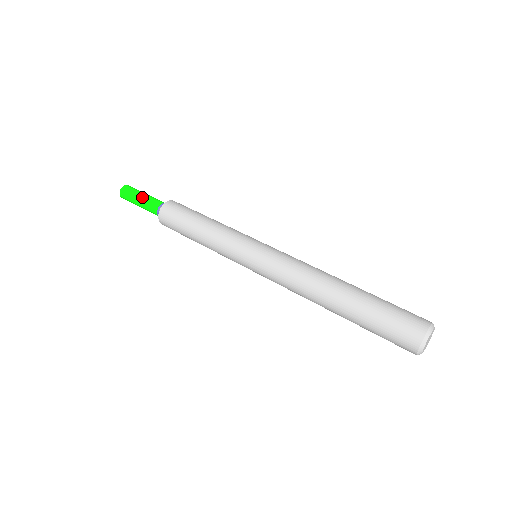
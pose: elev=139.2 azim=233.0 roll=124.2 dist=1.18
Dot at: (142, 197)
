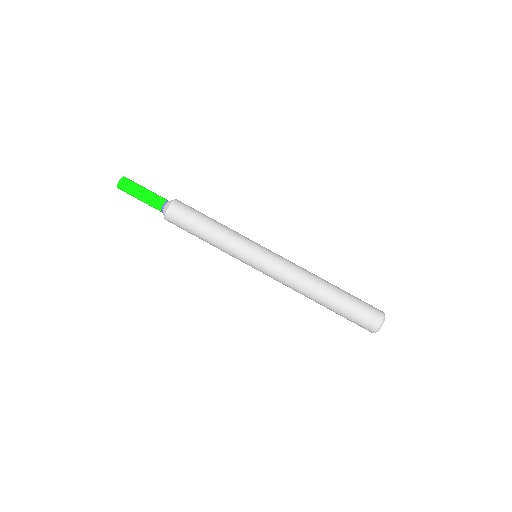
Dot at: (143, 195)
